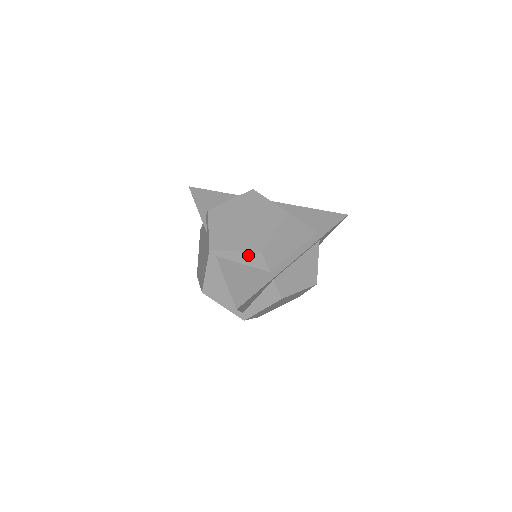
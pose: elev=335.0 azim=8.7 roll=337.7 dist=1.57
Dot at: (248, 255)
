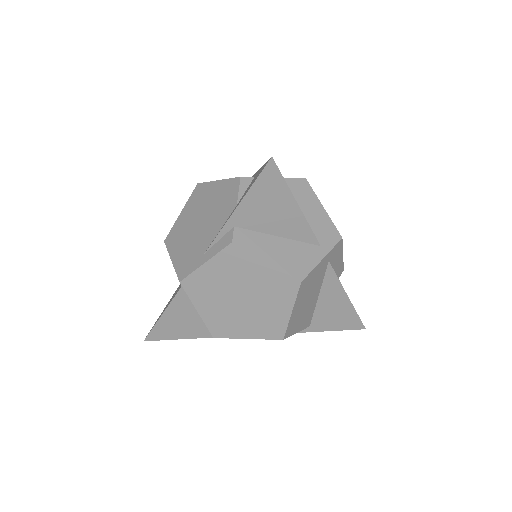
Dot at: (205, 322)
